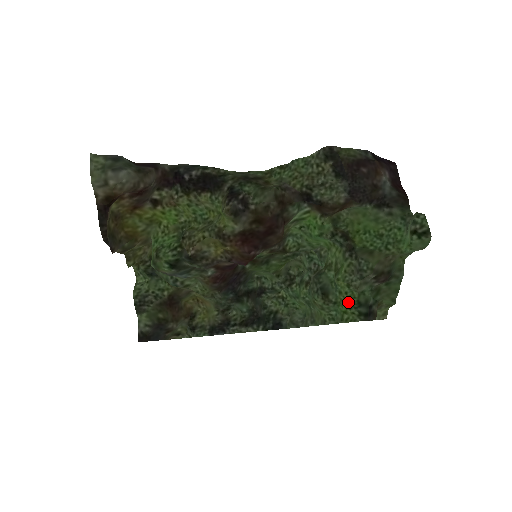
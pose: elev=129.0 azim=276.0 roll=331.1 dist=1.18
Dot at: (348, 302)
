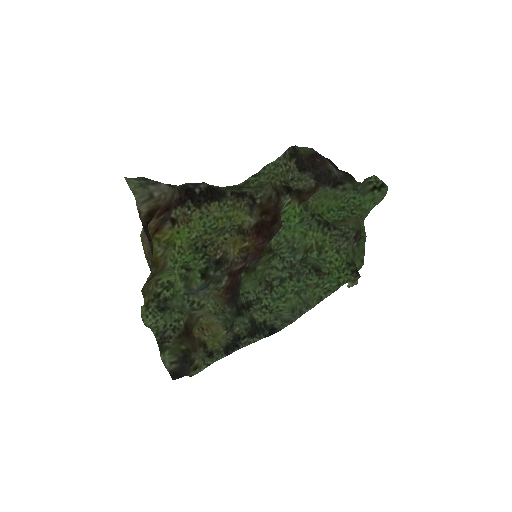
Dot at: (340, 267)
